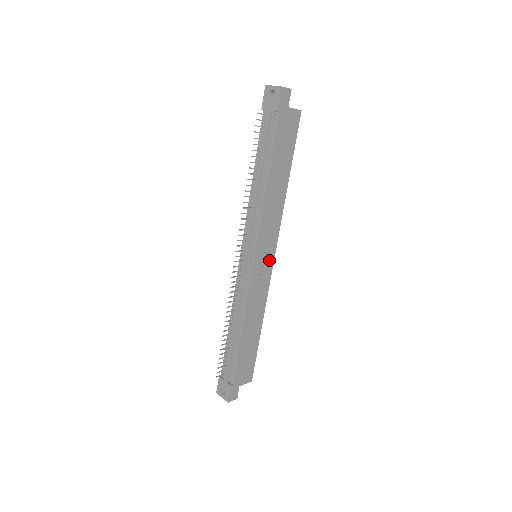
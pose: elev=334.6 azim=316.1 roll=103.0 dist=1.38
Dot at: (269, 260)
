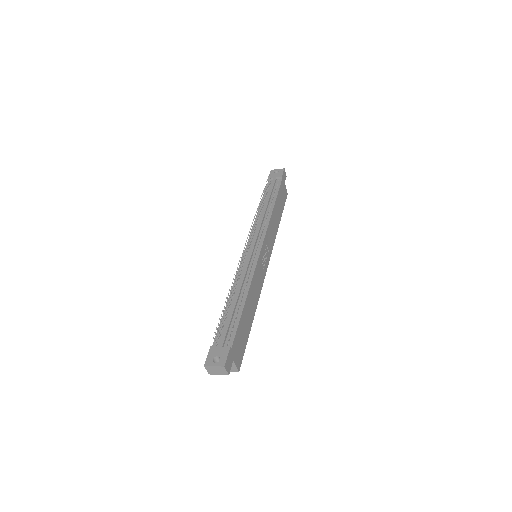
Dot at: (266, 262)
